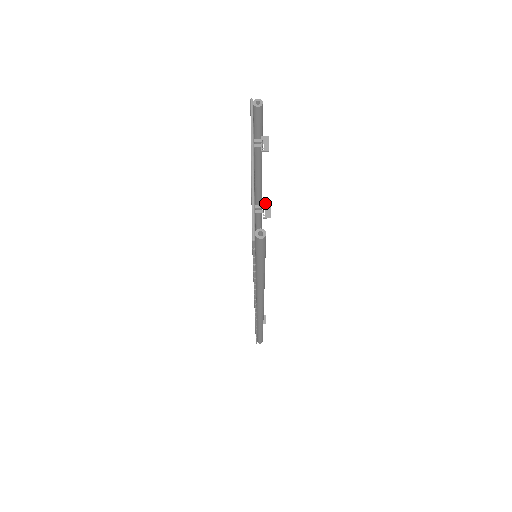
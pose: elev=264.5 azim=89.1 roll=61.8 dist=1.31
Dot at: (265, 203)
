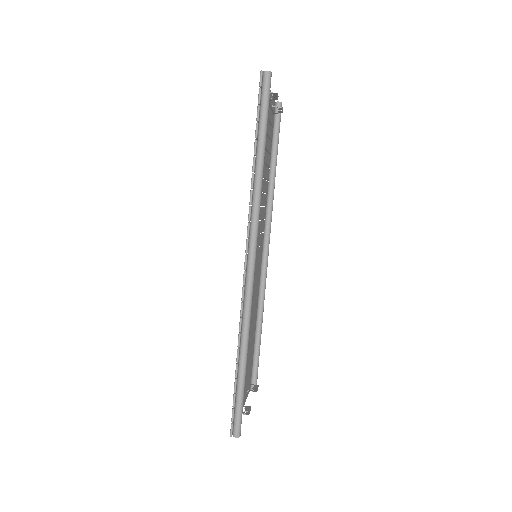
Dot at: (274, 96)
